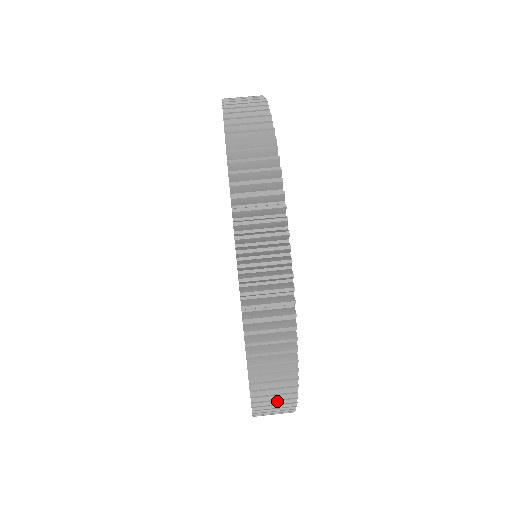
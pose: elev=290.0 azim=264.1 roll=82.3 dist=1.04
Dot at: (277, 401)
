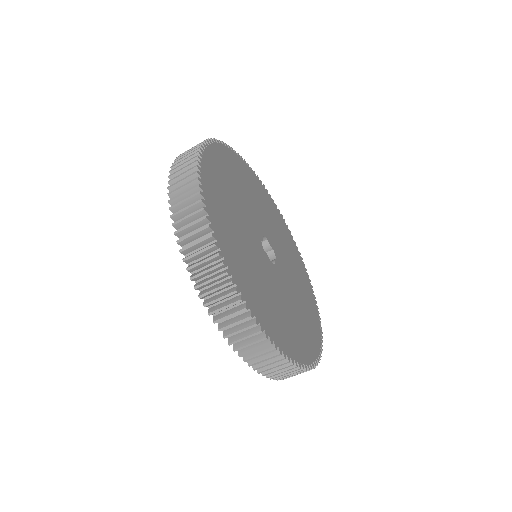
Dot at: occluded
